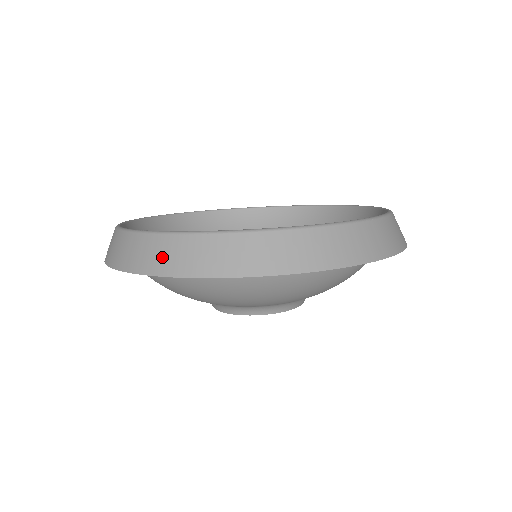
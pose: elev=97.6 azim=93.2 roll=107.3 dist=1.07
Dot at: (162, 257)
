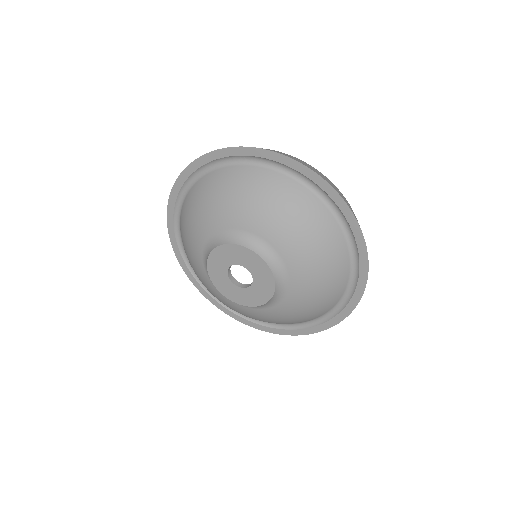
Dot at: occluded
